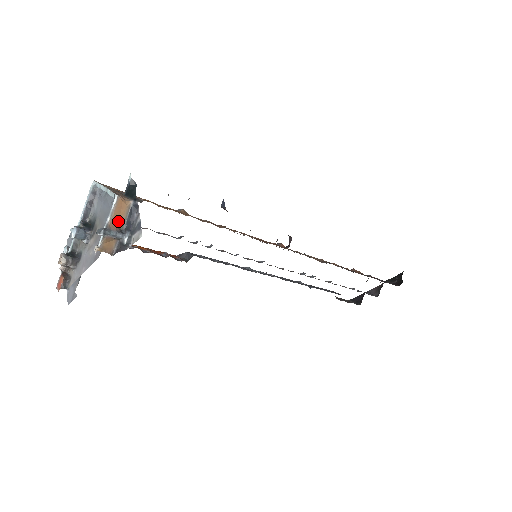
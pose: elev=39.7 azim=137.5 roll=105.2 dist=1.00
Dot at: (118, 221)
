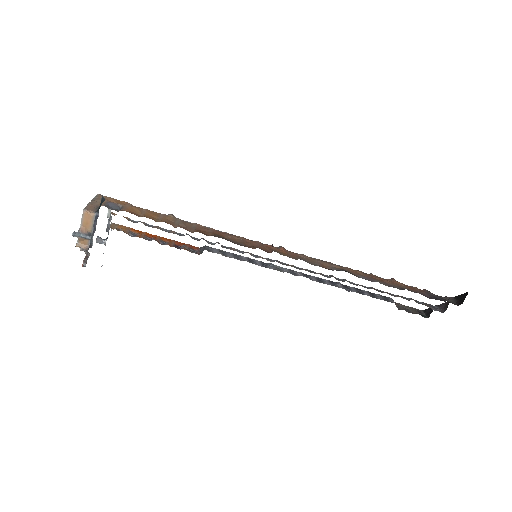
Dot at: (87, 227)
